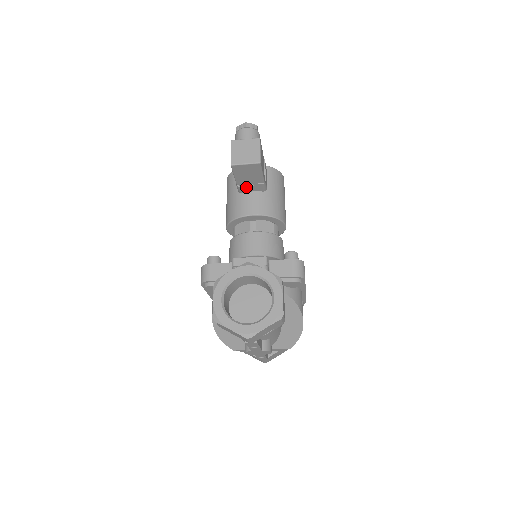
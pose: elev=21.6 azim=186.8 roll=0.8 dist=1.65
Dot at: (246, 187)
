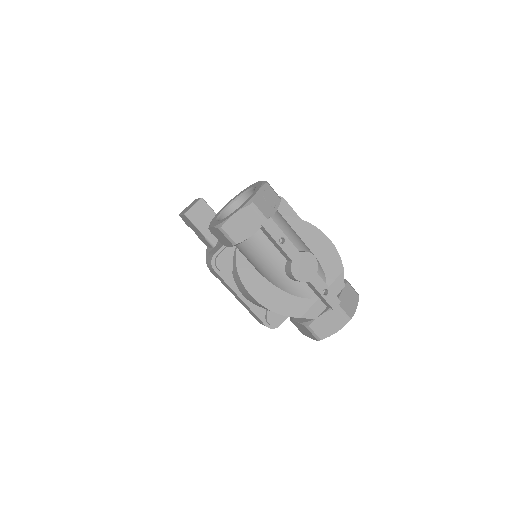
Dot at: (213, 235)
